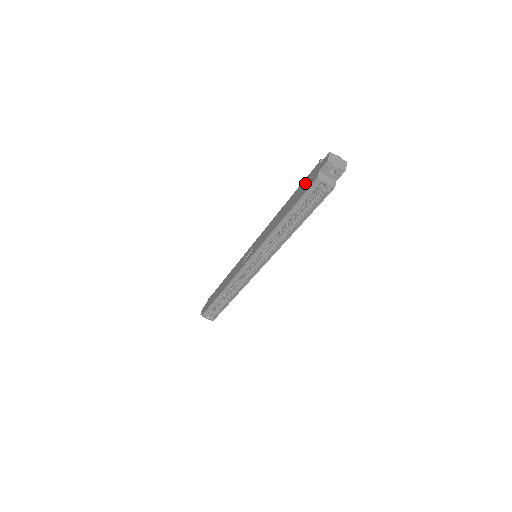
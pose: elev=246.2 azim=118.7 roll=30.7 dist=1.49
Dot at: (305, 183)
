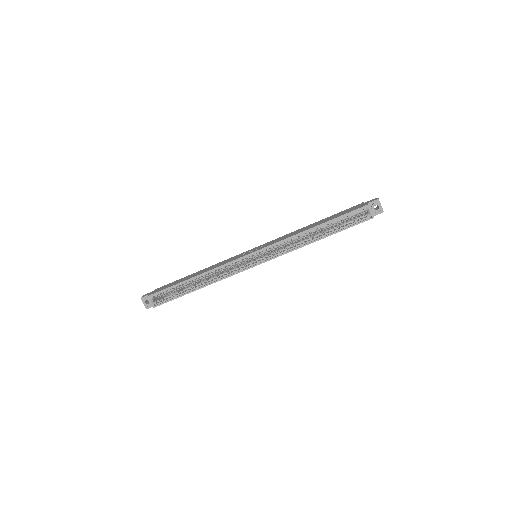
Dot at: (347, 210)
